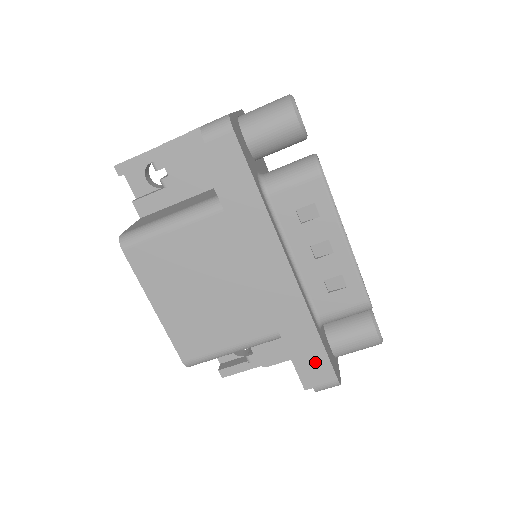
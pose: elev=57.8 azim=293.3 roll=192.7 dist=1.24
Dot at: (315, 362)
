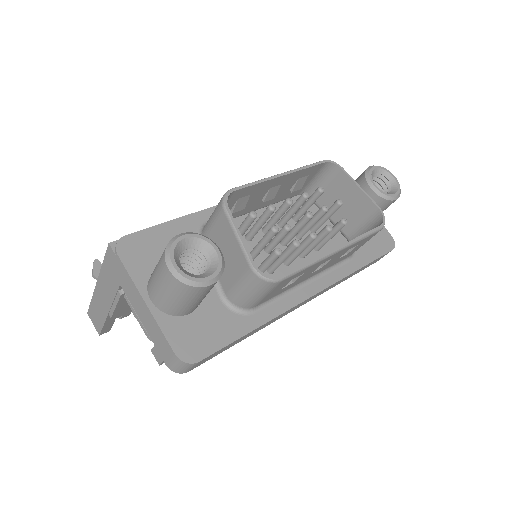
Dot at: (370, 264)
